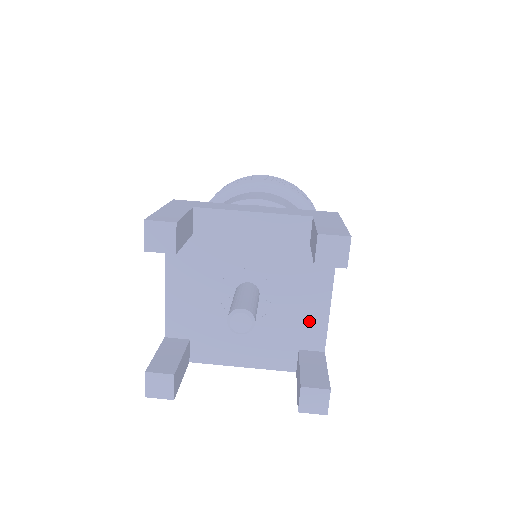
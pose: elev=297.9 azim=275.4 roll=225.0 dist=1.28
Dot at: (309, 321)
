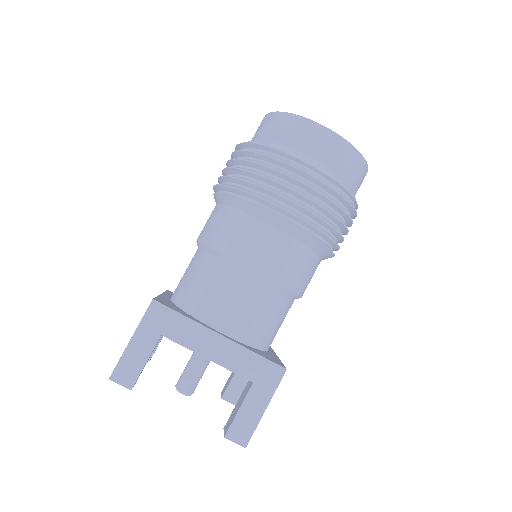
Dot at: occluded
